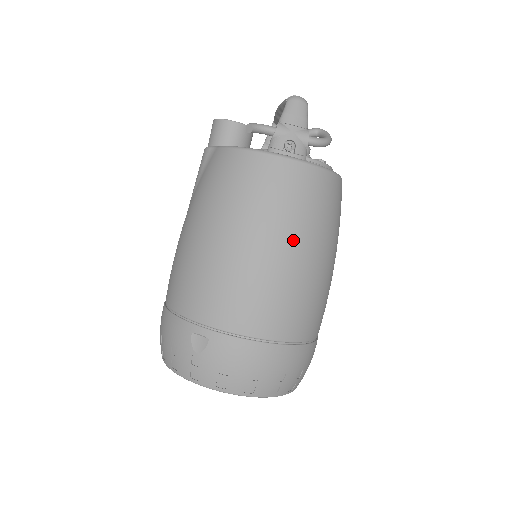
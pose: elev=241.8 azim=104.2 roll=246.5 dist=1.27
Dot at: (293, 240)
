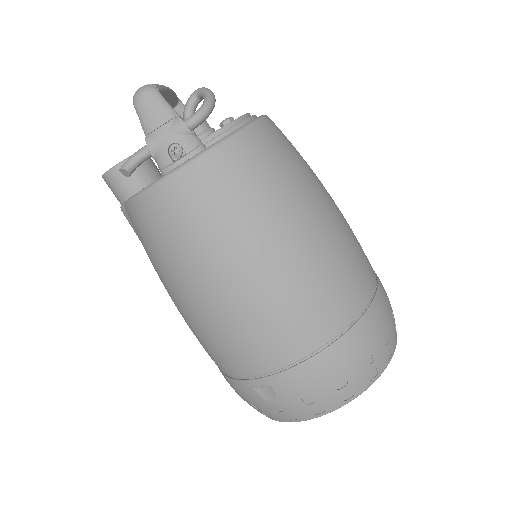
Dot at: (261, 240)
